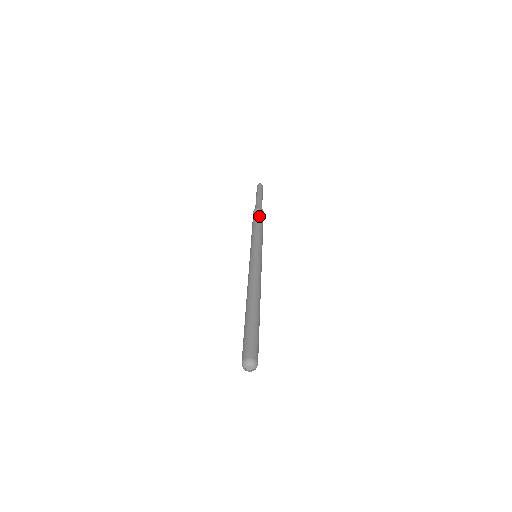
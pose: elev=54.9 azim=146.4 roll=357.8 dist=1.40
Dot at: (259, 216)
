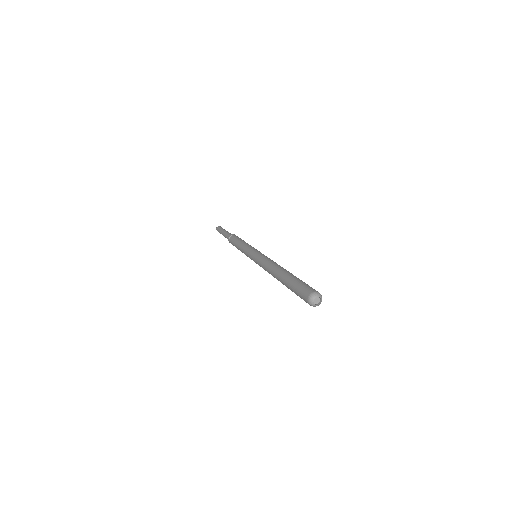
Dot at: (238, 237)
